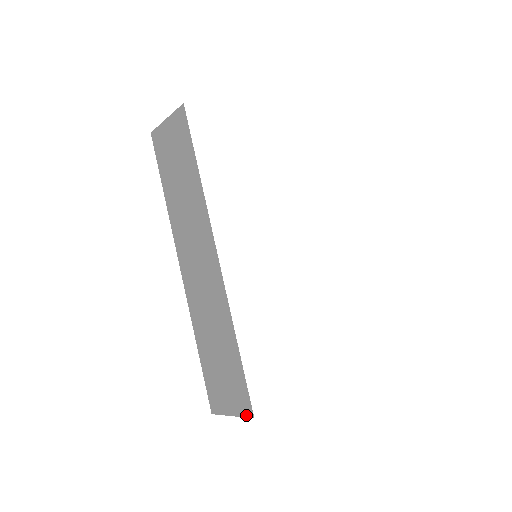
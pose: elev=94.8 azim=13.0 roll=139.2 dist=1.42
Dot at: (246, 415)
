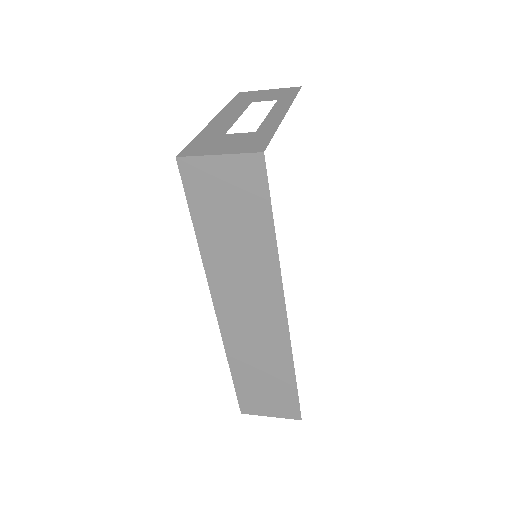
Dot at: (292, 418)
